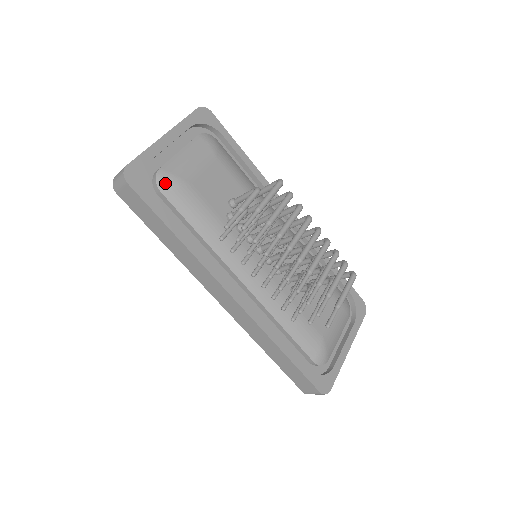
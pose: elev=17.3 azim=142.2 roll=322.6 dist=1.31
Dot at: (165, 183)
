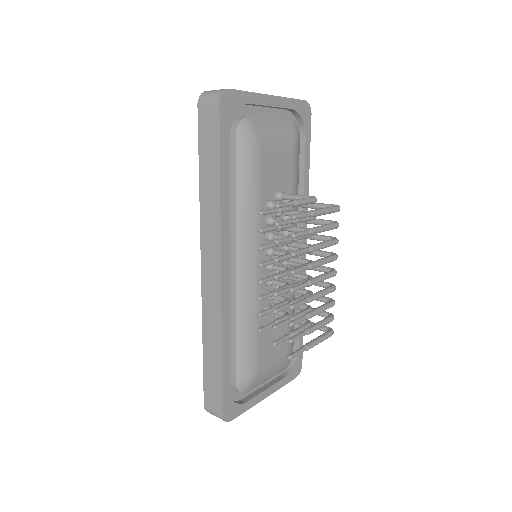
Dot at: (245, 131)
